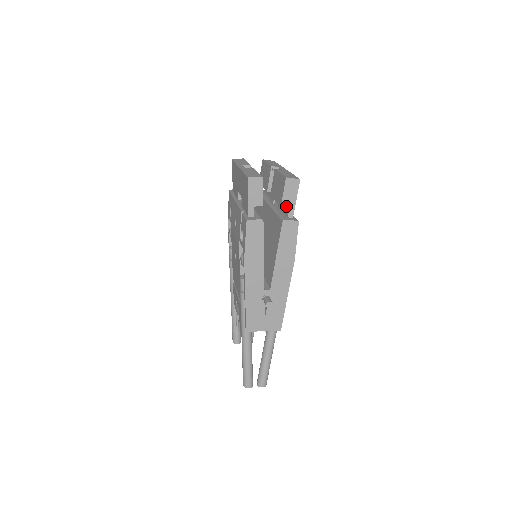
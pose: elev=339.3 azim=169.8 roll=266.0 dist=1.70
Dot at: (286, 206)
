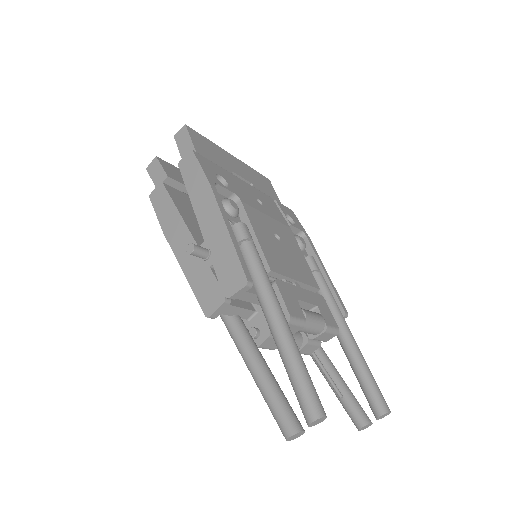
Dot at: occluded
